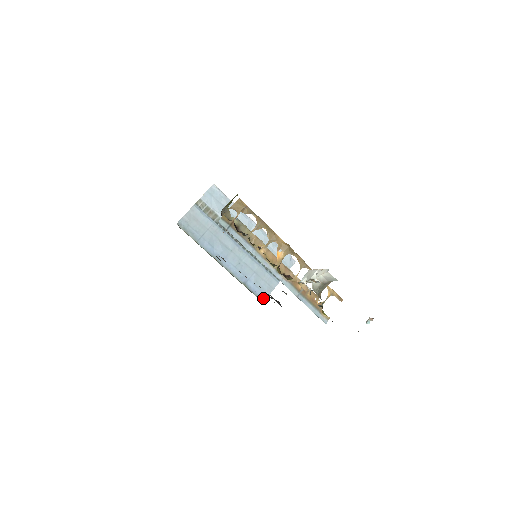
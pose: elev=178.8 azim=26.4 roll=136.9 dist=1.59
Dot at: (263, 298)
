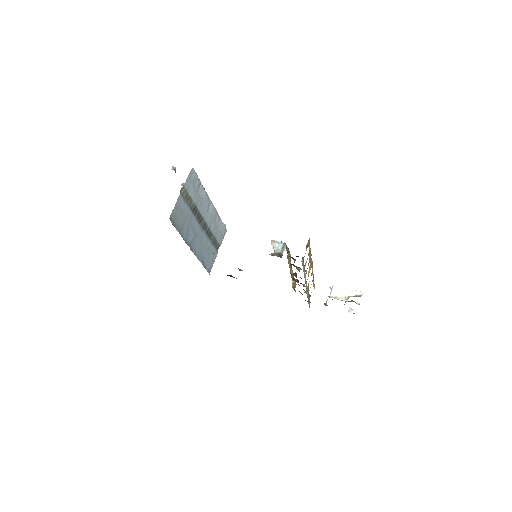
Dot at: (210, 271)
